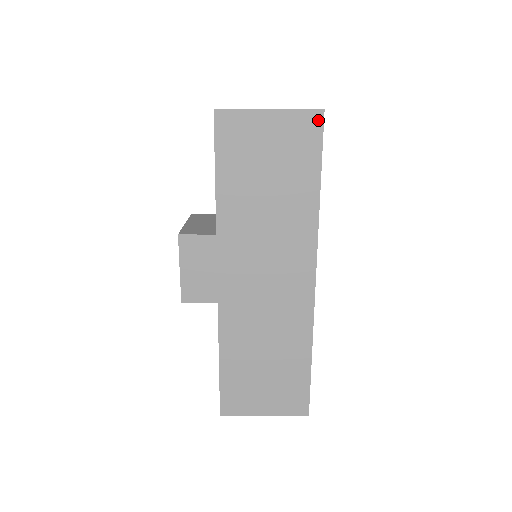
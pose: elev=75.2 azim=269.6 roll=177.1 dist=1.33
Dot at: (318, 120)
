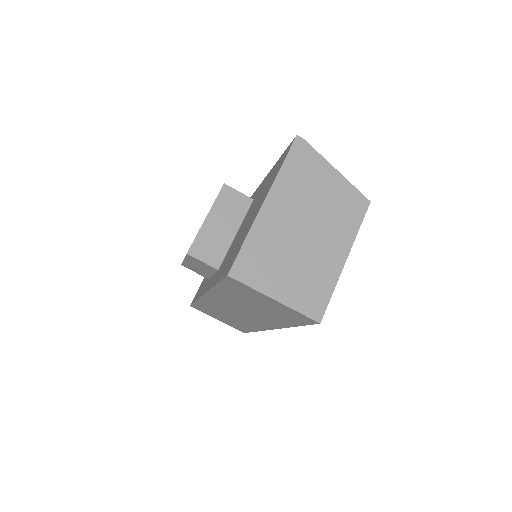
Dot at: (312, 322)
